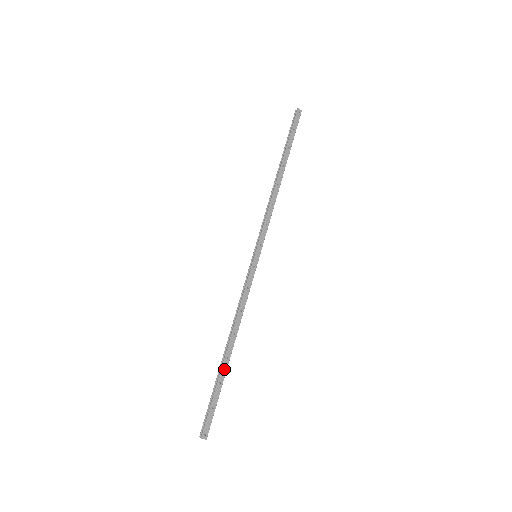
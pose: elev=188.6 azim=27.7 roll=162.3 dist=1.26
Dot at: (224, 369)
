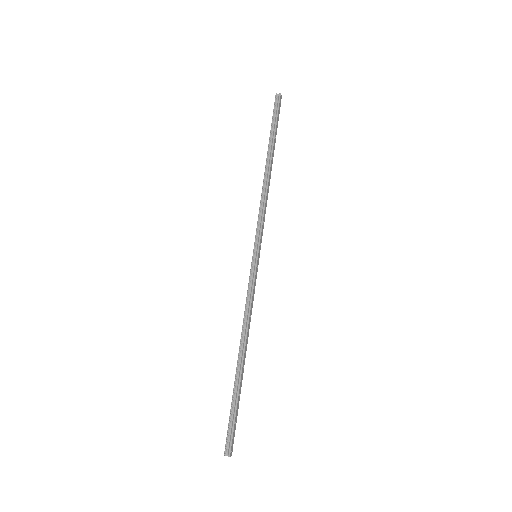
Dot at: (241, 380)
